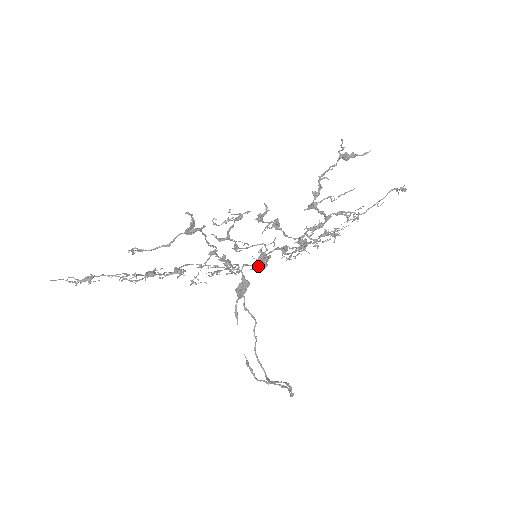
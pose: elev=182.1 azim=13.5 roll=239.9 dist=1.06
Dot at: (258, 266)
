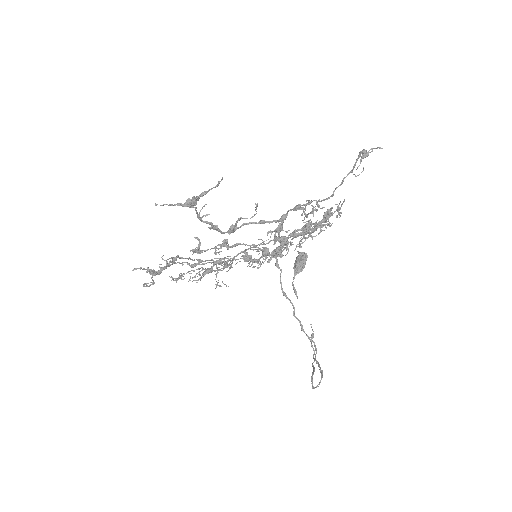
Dot at: (270, 260)
